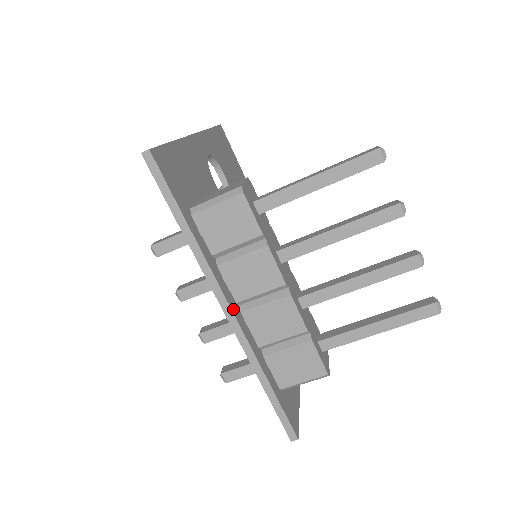
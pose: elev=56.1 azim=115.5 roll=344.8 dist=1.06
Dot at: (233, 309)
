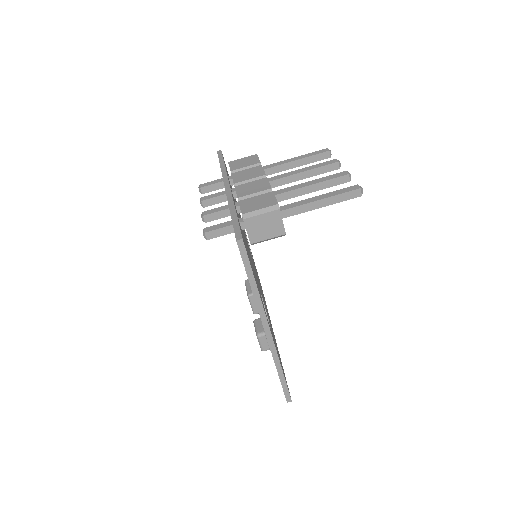
Dot at: occluded
